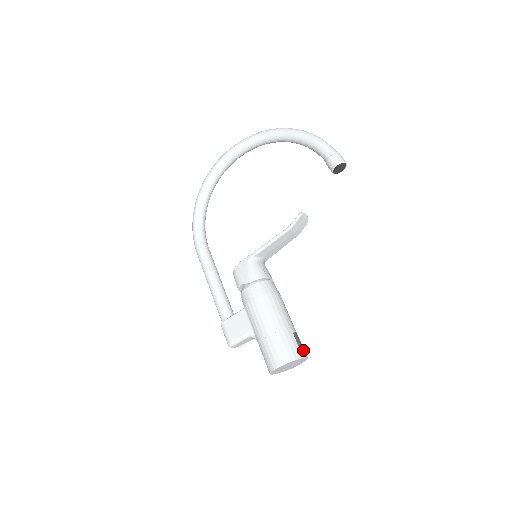
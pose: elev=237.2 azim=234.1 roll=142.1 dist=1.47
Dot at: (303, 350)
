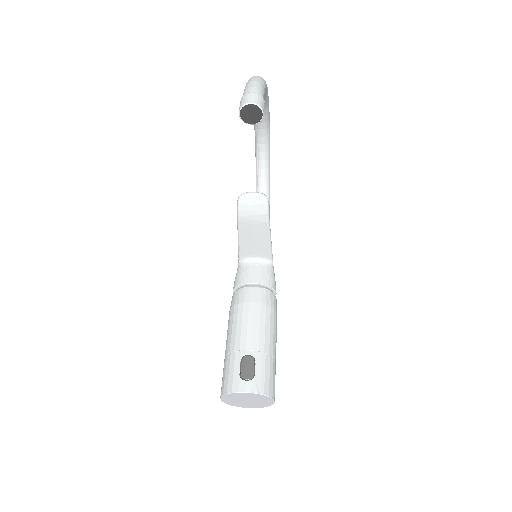
Dot at: (246, 381)
